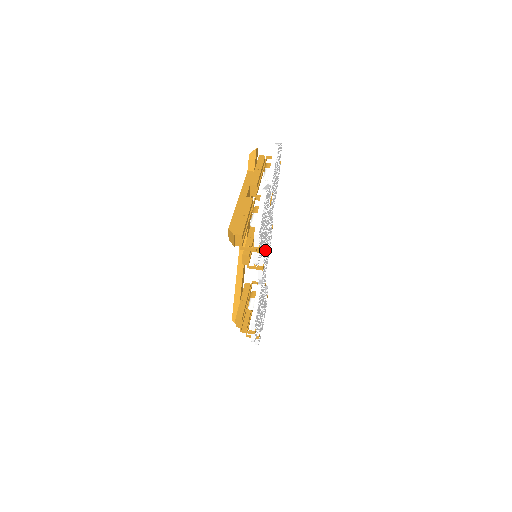
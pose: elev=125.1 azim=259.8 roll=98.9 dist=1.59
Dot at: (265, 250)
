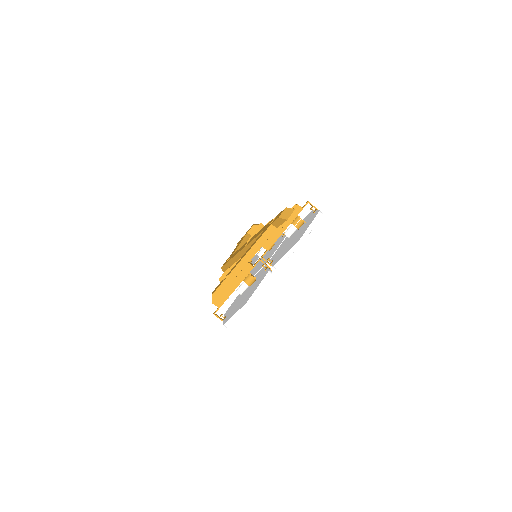
Dot at: occluded
